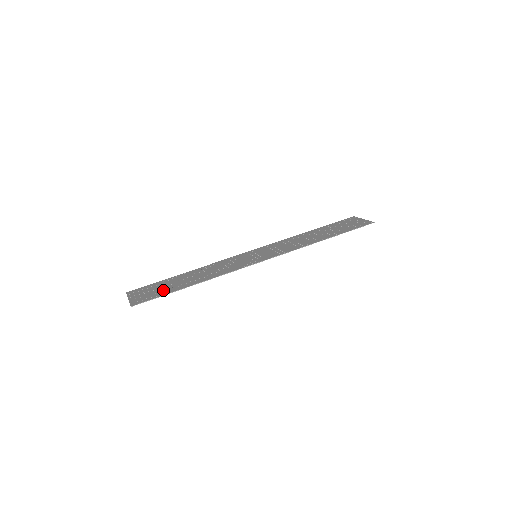
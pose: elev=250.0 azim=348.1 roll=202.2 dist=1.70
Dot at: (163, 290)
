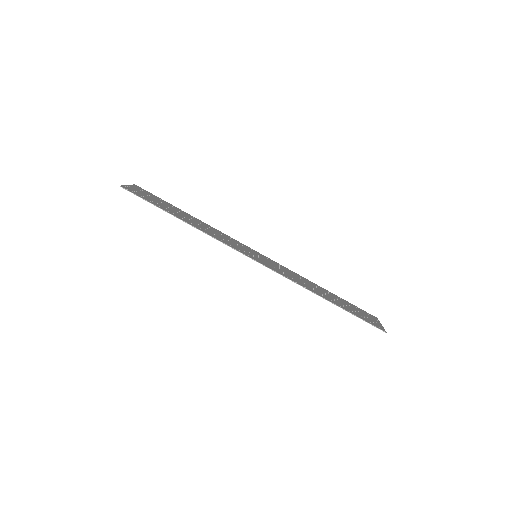
Dot at: (157, 202)
